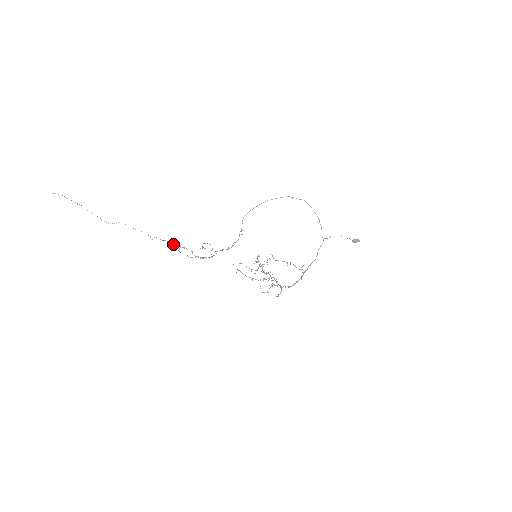
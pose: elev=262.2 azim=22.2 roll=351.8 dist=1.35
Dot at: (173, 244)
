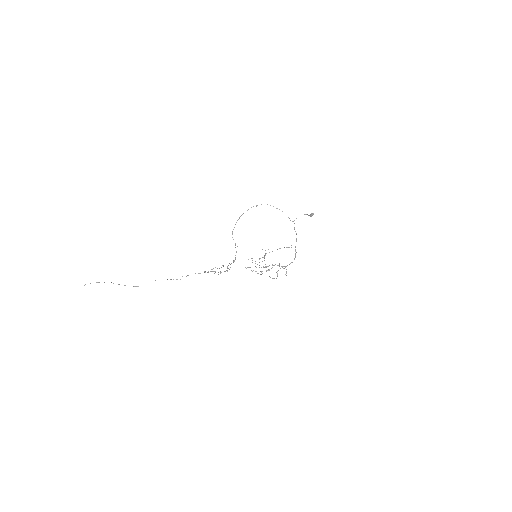
Dot at: (198, 273)
